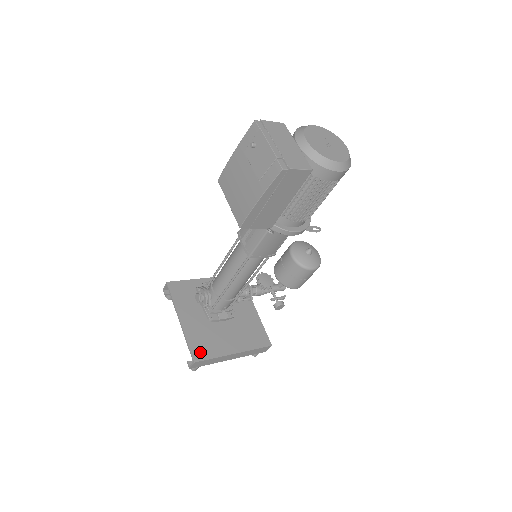
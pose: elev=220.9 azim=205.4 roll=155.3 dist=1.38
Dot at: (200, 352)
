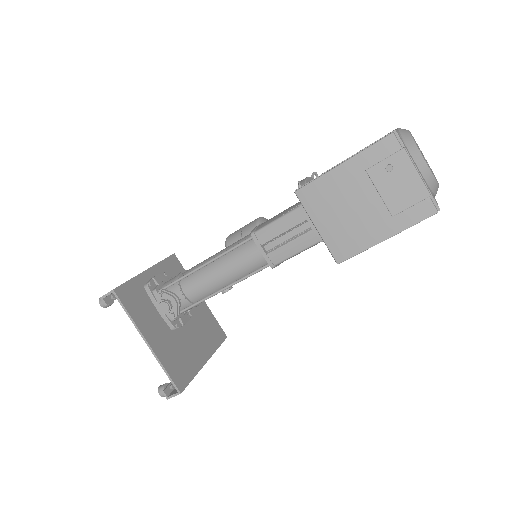
Dot at: (180, 377)
